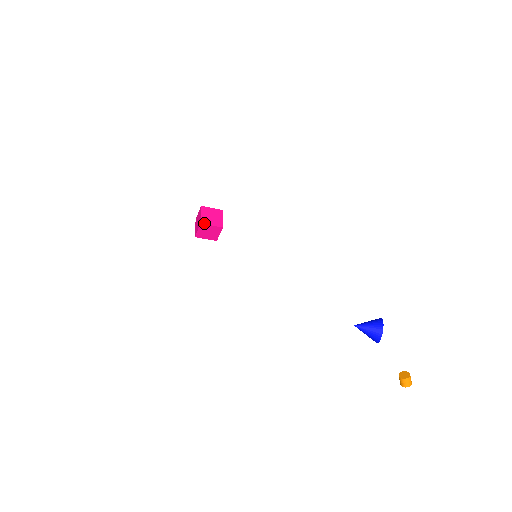
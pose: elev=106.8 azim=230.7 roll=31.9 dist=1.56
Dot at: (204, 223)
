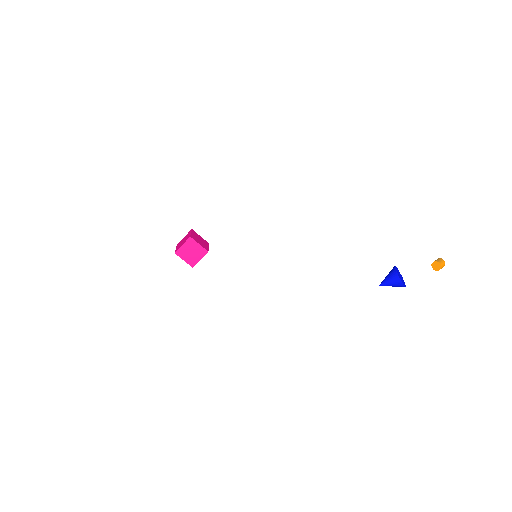
Dot at: (194, 265)
